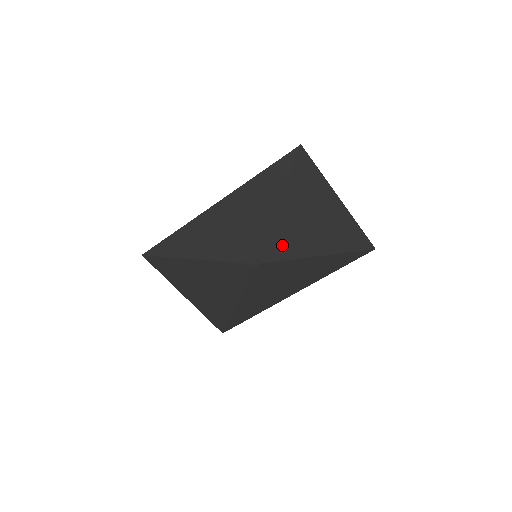
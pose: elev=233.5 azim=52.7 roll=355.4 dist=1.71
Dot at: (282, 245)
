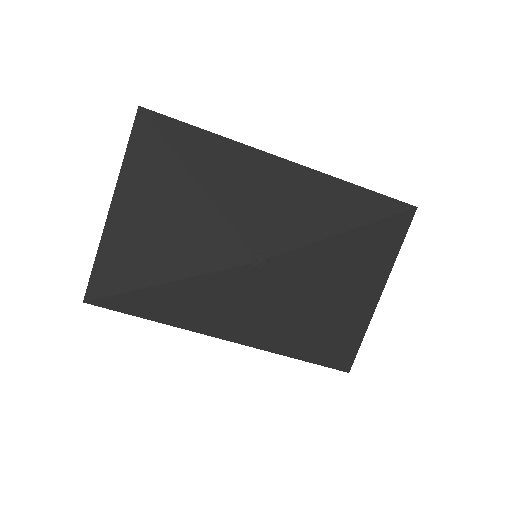
Dot at: (302, 273)
